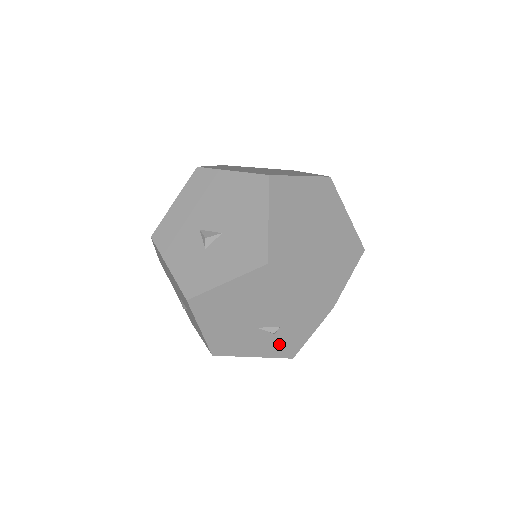
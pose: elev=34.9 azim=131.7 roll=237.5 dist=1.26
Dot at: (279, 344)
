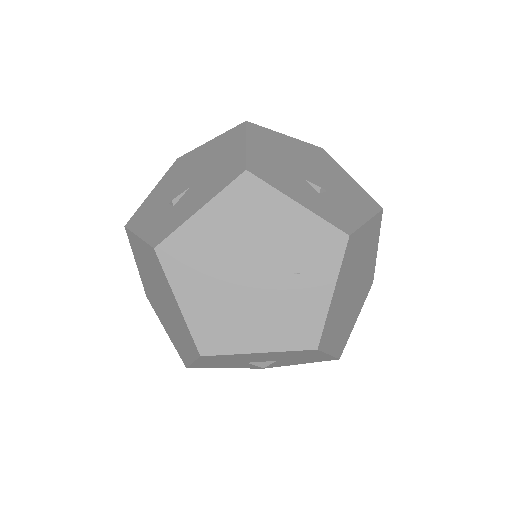
Dot at: occluded
